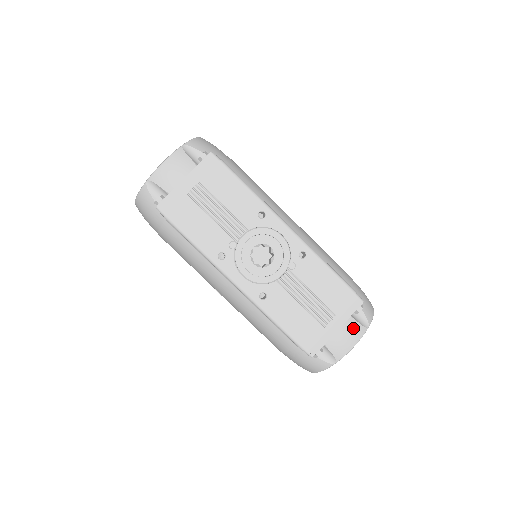
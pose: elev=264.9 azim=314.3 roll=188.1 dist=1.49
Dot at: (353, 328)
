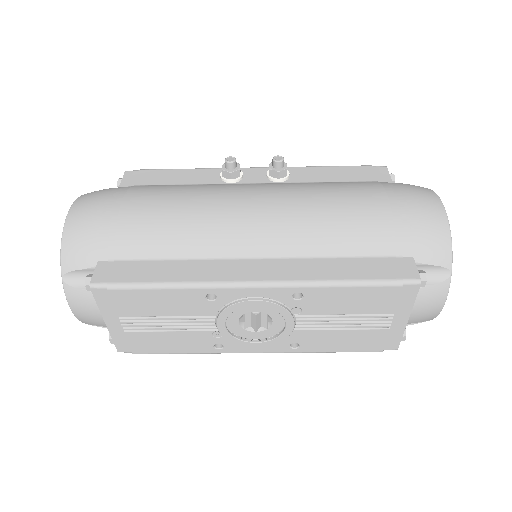
Dot at: (428, 296)
